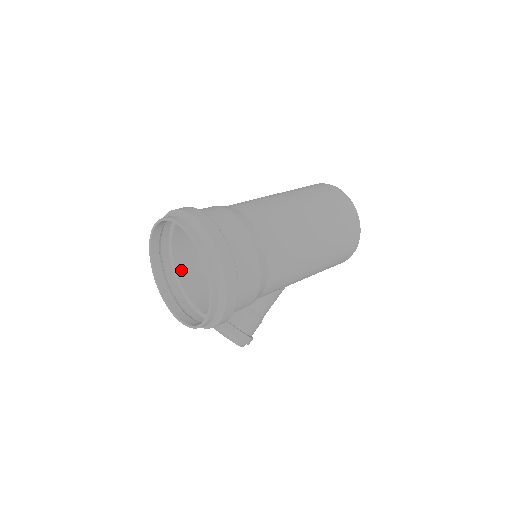
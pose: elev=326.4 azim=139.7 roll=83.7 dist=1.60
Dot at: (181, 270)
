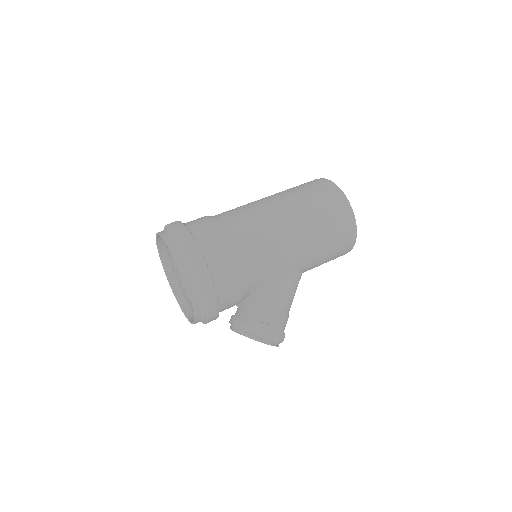
Dot at: occluded
